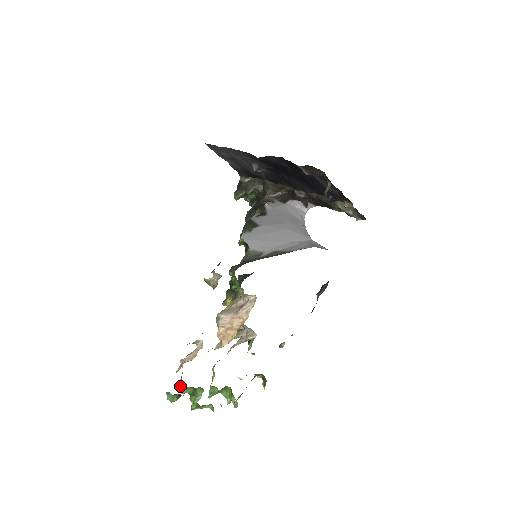
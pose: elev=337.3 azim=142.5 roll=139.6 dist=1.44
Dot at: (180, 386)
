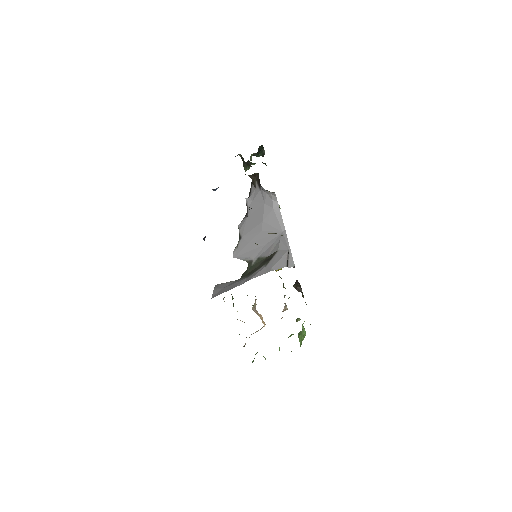
Dot at: occluded
